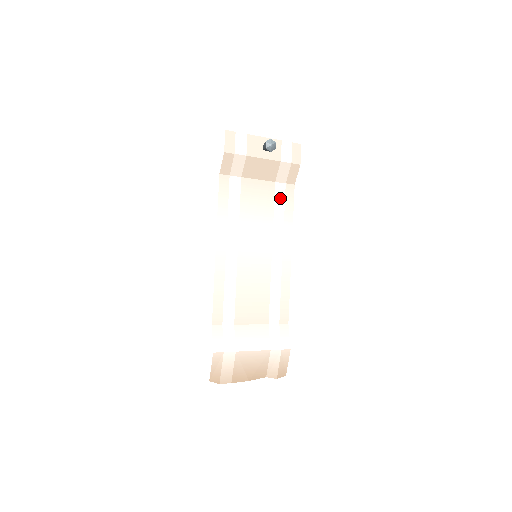
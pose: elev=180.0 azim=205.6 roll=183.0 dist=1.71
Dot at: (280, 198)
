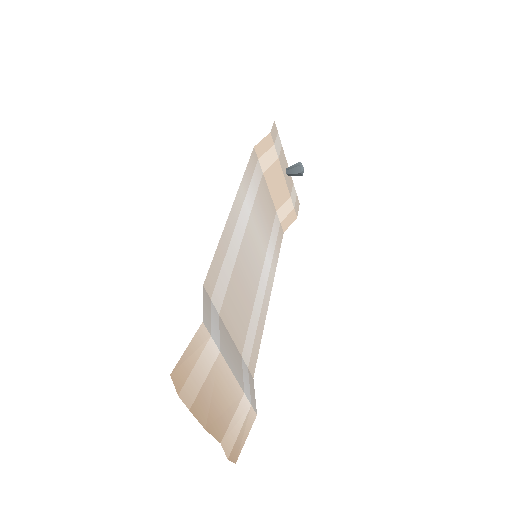
Dot at: (276, 229)
